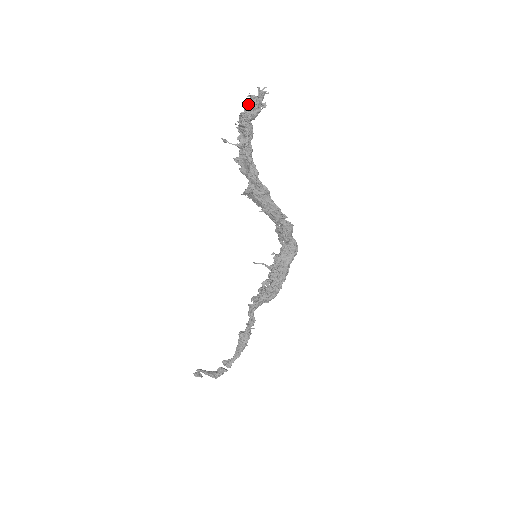
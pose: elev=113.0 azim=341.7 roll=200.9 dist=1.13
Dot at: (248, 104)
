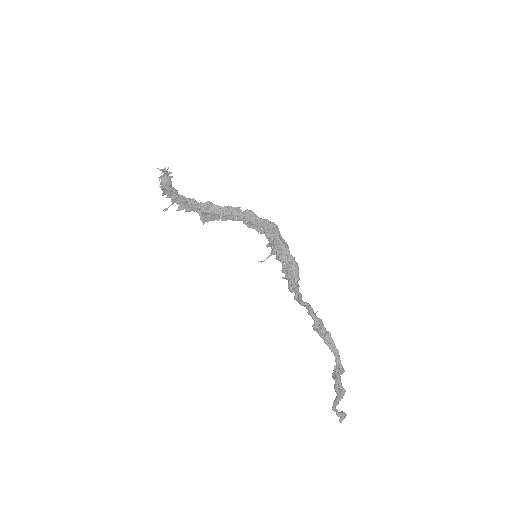
Dot at: (161, 181)
